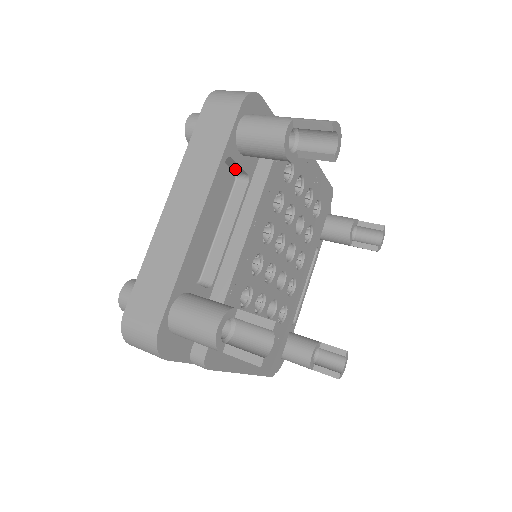
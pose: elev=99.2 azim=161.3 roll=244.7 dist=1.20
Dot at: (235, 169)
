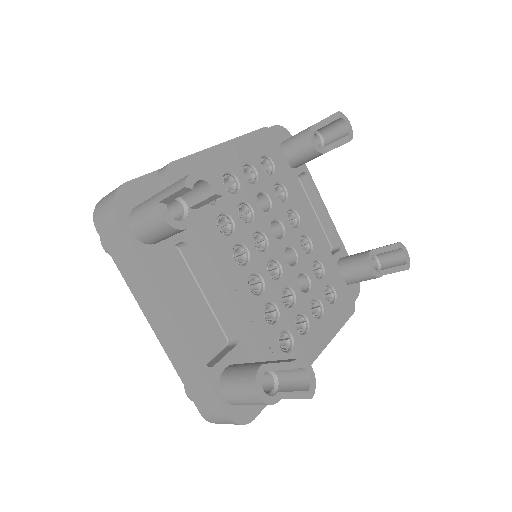
Dot at: occluded
